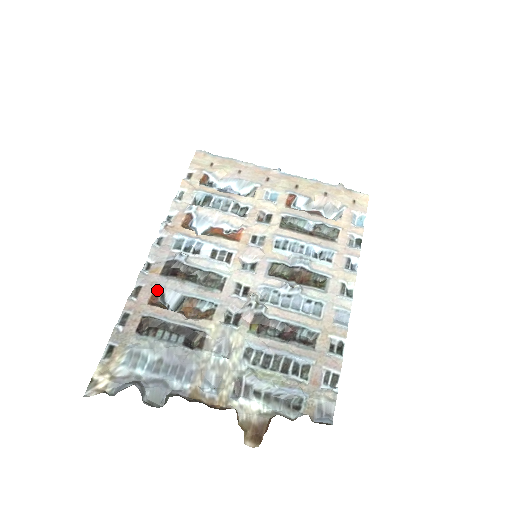
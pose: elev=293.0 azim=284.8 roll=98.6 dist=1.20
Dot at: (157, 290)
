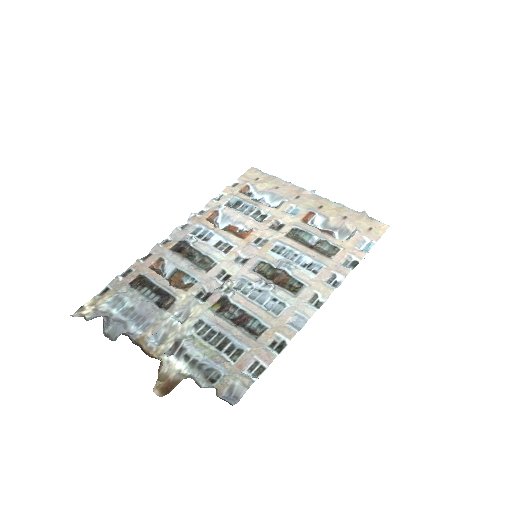
Dot at: (161, 259)
